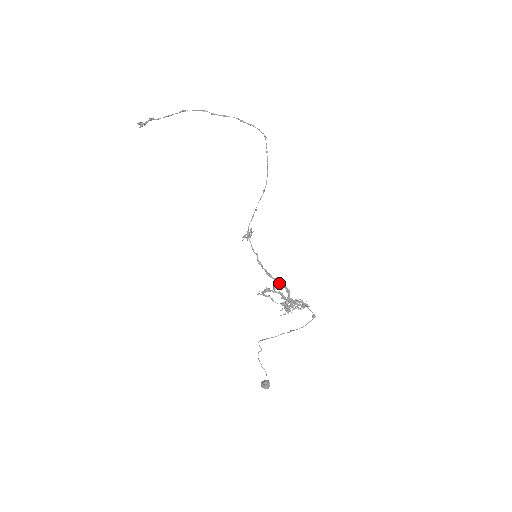
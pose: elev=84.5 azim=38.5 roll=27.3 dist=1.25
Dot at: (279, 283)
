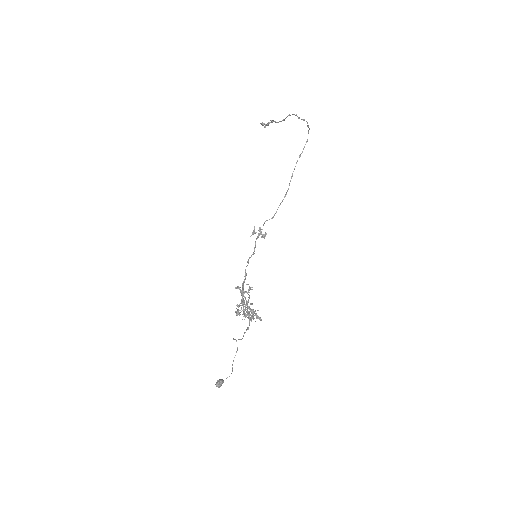
Dot at: (242, 283)
